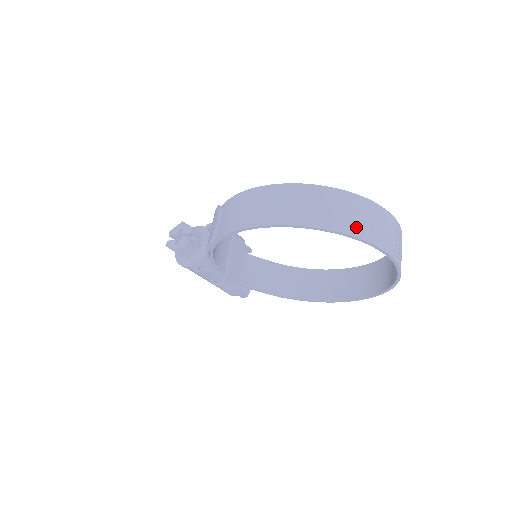
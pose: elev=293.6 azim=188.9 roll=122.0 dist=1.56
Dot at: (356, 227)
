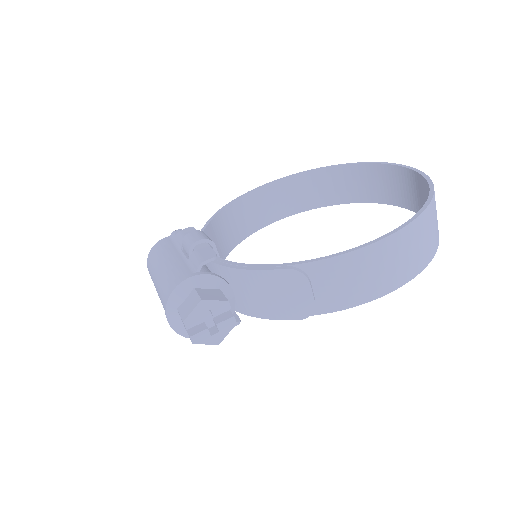
Dot at: occluded
